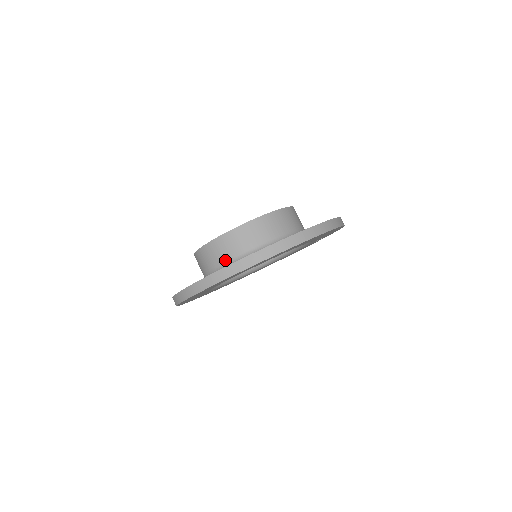
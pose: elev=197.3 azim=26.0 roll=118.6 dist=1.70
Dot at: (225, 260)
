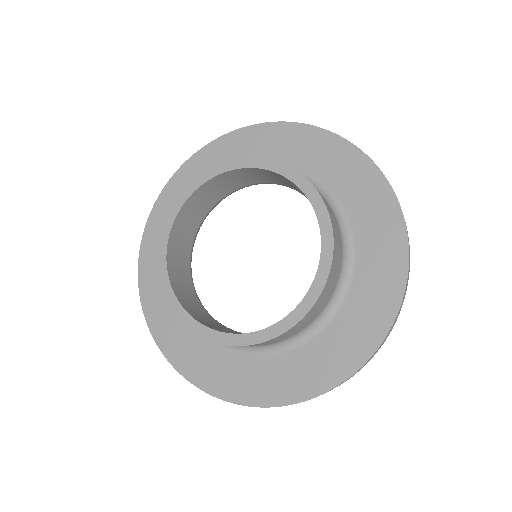
Dot at: (284, 340)
